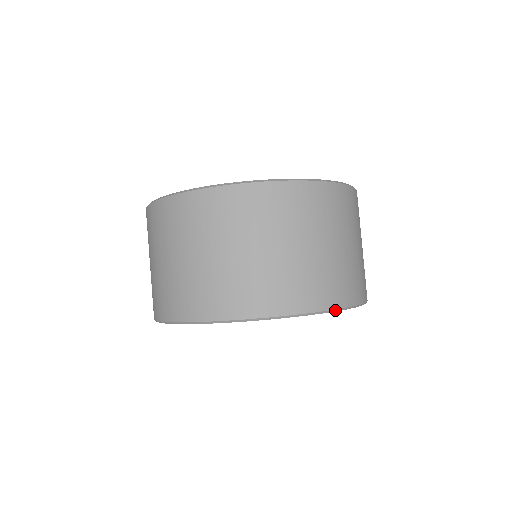
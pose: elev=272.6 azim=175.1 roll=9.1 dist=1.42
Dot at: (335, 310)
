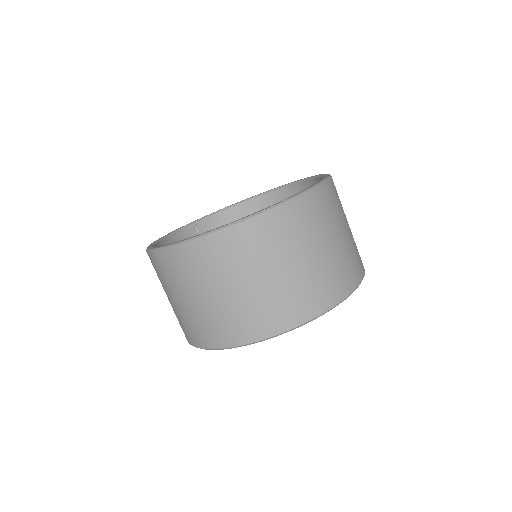
Dot at: (268, 338)
